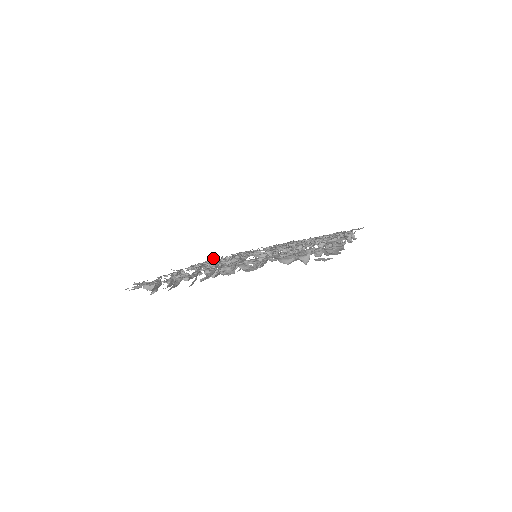
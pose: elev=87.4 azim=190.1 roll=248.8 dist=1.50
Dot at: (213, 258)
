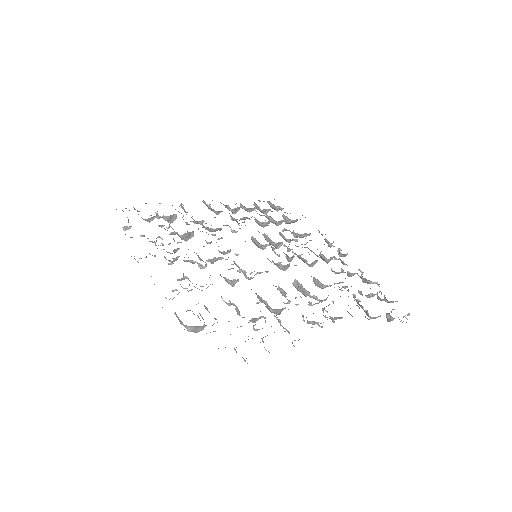
Dot at: occluded
